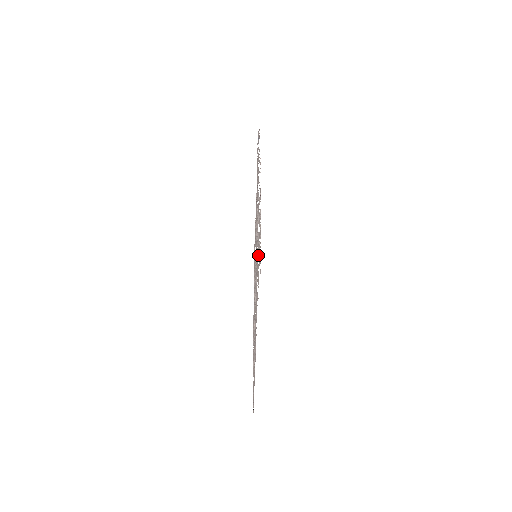
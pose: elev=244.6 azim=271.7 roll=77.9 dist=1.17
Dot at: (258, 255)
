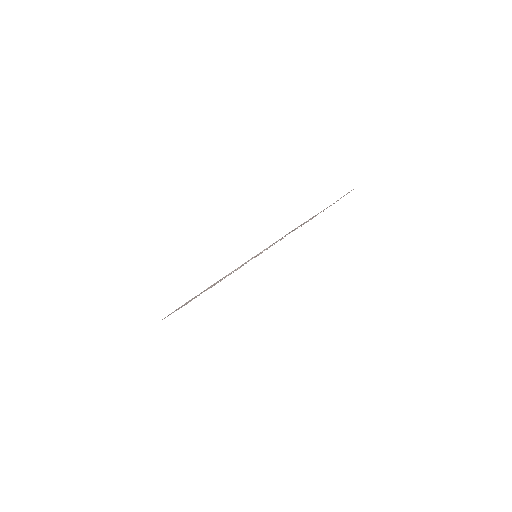
Dot at: occluded
